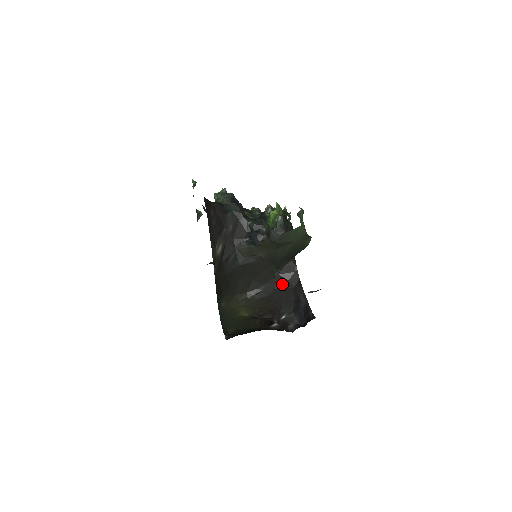
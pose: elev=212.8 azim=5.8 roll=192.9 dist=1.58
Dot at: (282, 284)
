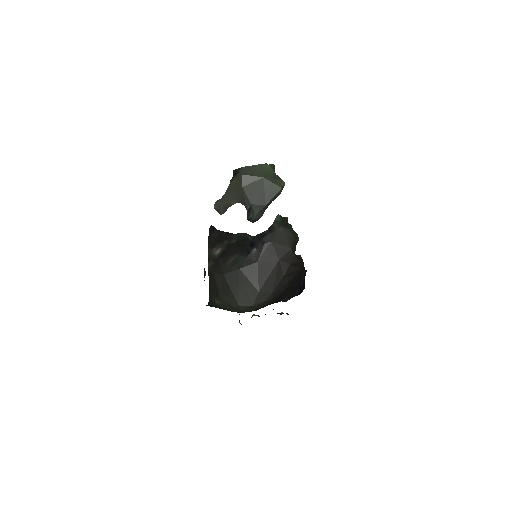
Dot at: (288, 283)
